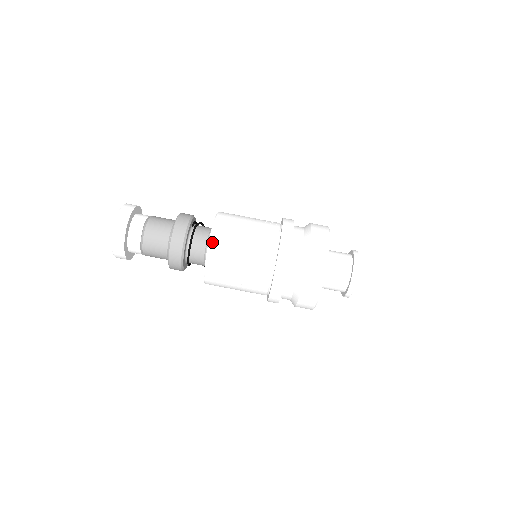
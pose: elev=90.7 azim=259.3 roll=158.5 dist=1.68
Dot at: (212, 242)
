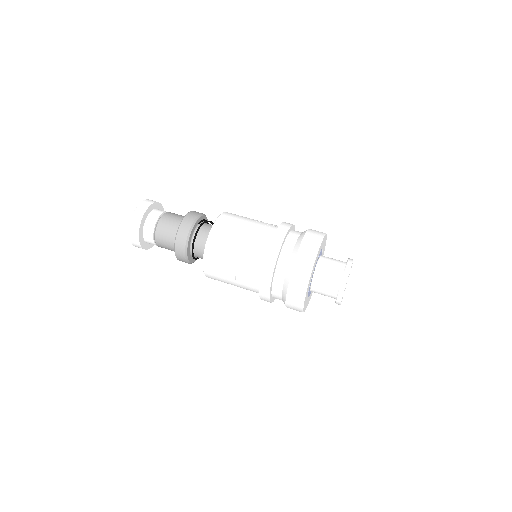
Dot at: (210, 239)
